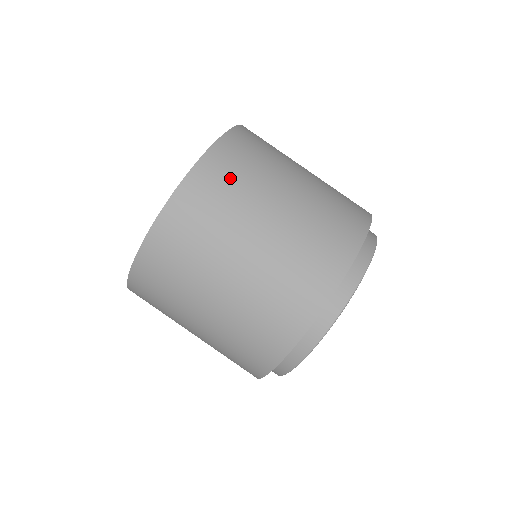
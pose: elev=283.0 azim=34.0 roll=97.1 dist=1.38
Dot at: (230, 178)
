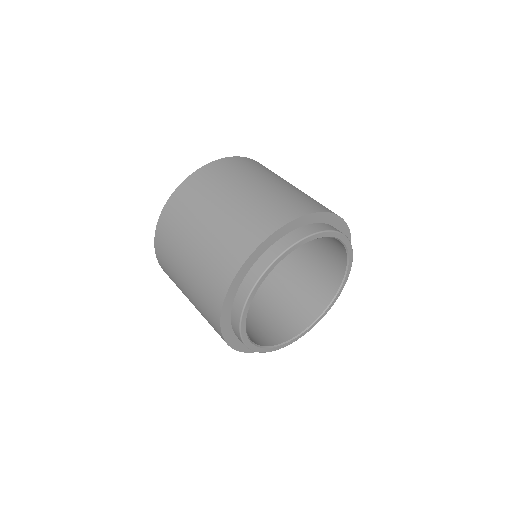
Dot at: (251, 166)
